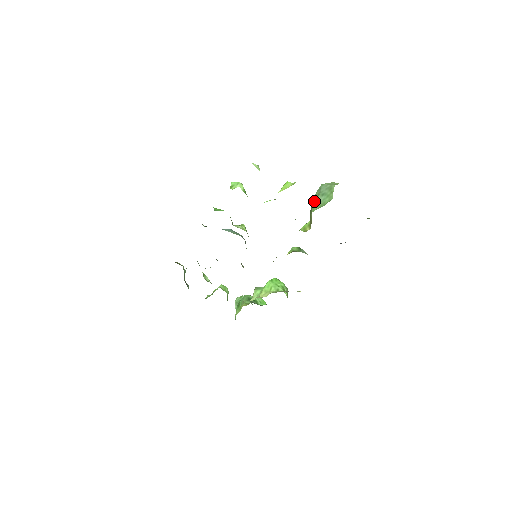
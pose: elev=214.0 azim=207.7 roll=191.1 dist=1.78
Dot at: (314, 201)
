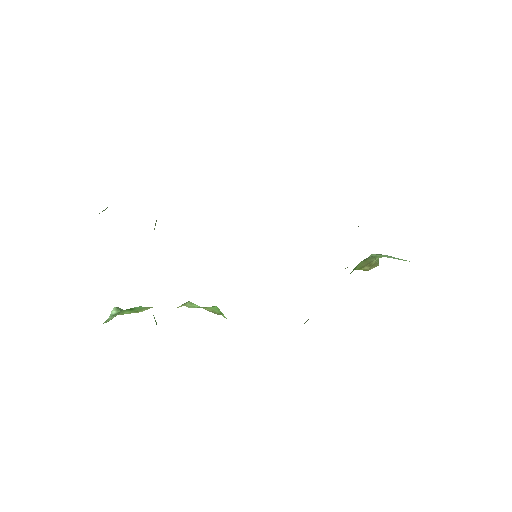
Dot at: occluded
